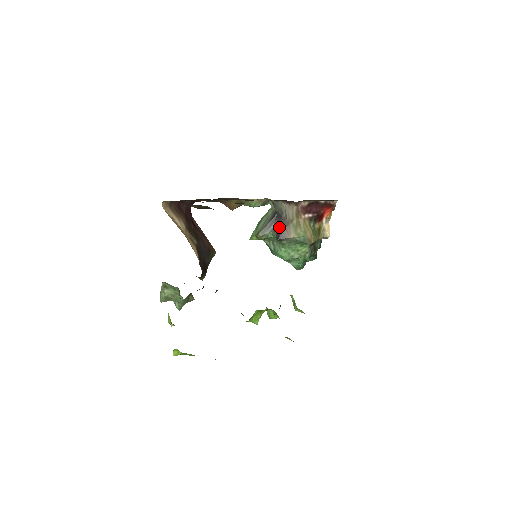
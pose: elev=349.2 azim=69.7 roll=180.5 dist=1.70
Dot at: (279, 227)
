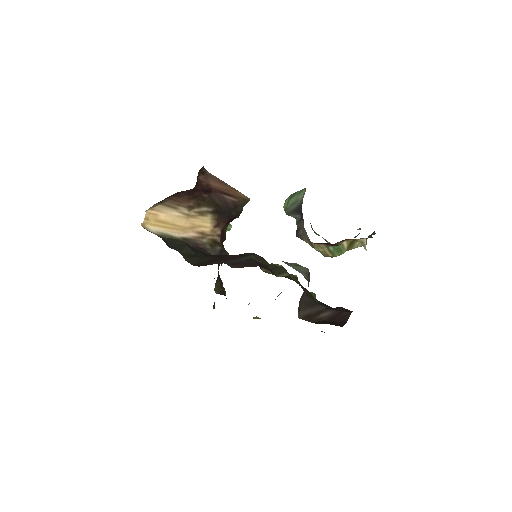
Dot at: (299, 225)
